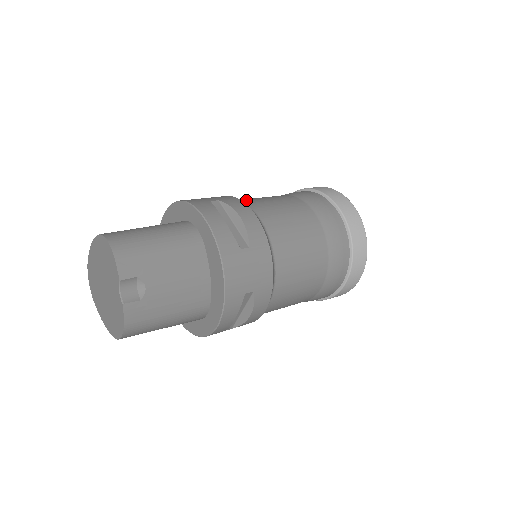
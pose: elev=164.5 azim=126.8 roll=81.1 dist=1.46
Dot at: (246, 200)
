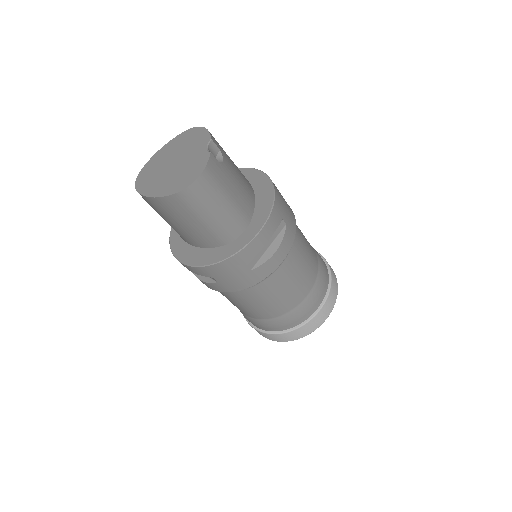
Dot at: occluded
